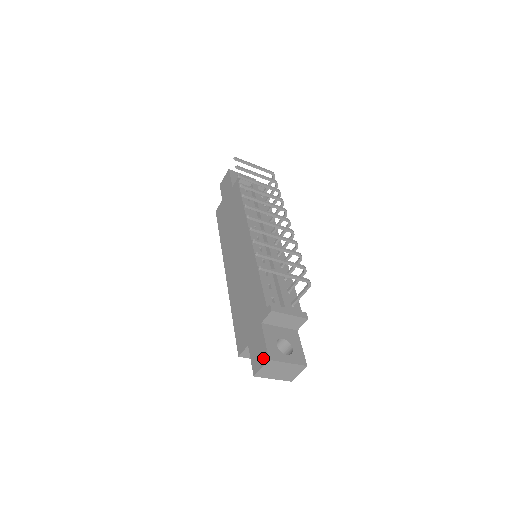
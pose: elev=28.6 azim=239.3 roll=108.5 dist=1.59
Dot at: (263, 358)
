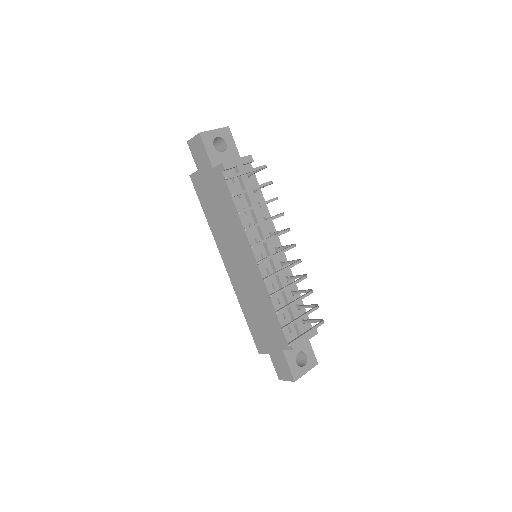
Dot at: (288, 376)
